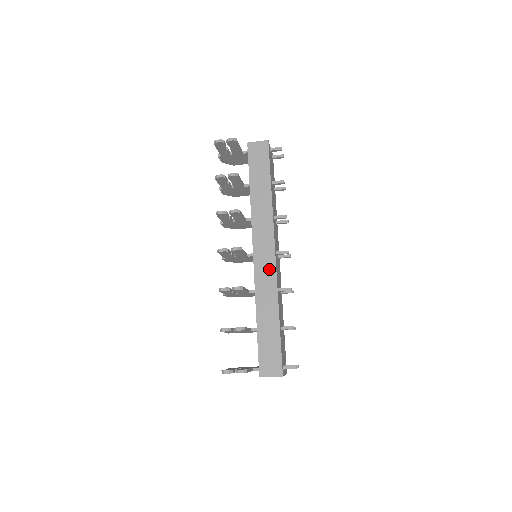
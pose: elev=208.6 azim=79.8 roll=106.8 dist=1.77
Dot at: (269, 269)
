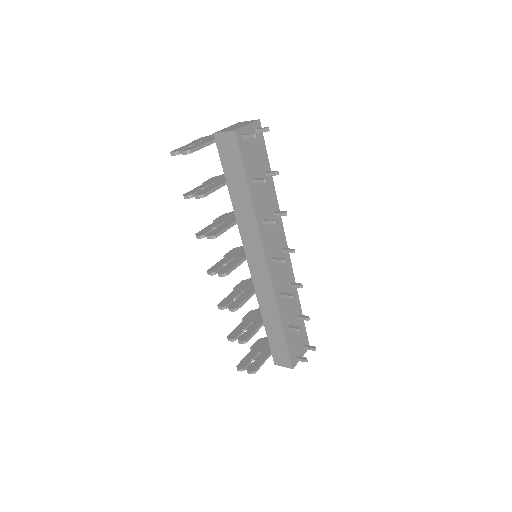
Dot at: (265, 280)
